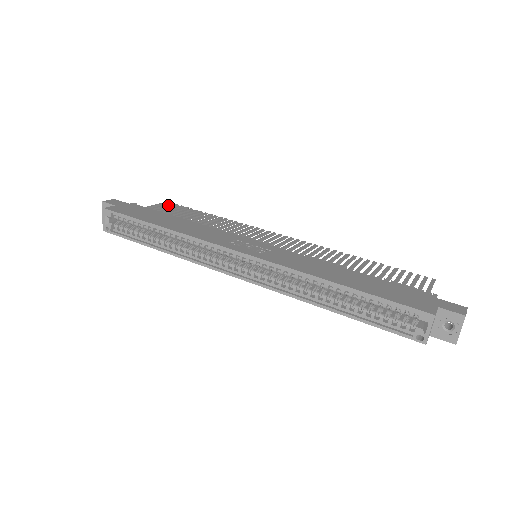
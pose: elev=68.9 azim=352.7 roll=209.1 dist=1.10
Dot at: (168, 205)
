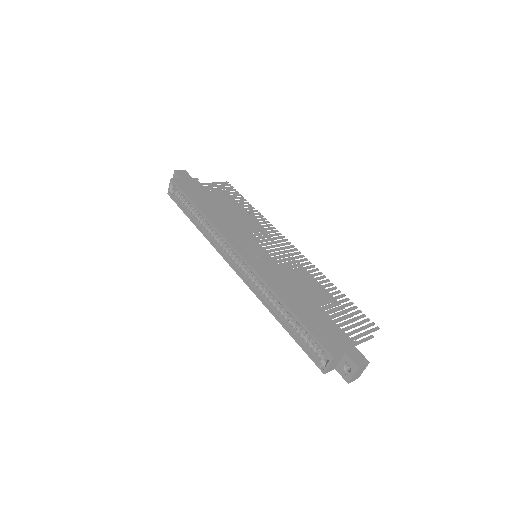
Dot at: (225, 185)
